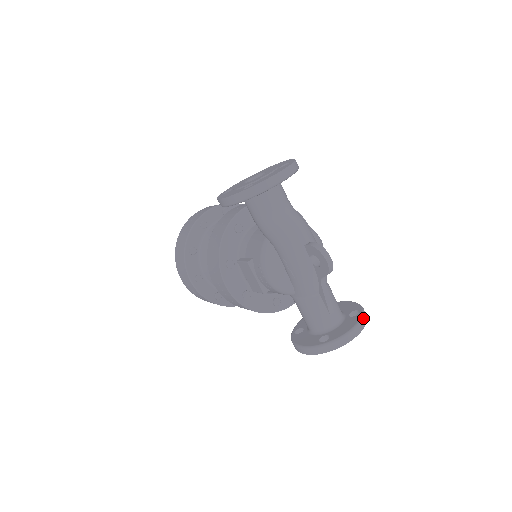
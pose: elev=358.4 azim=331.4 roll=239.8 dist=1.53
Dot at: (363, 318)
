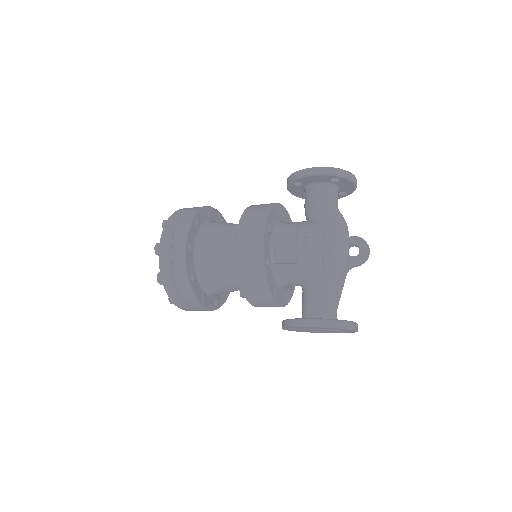
Dot at: occluded
